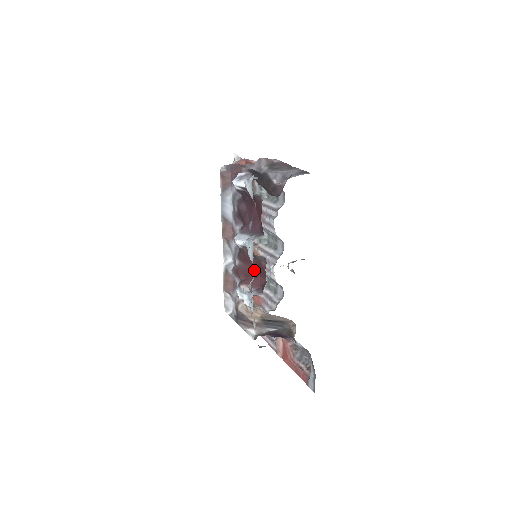
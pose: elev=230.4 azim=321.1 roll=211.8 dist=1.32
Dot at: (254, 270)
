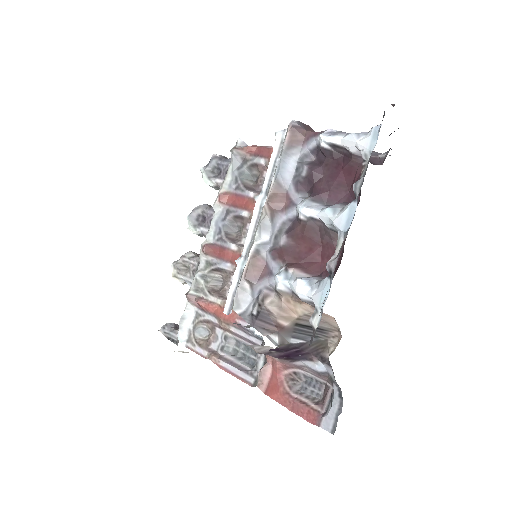
Dot at: (313, 252)
